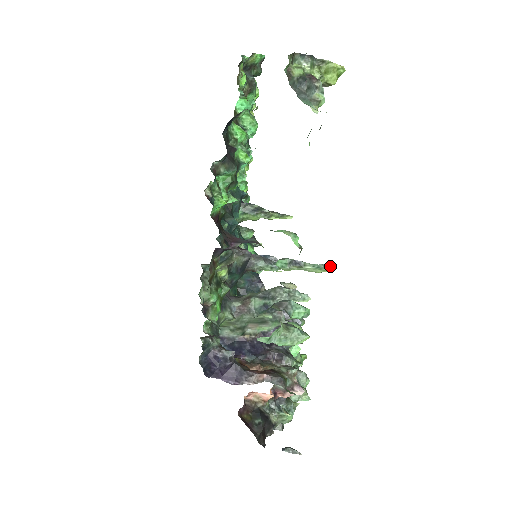
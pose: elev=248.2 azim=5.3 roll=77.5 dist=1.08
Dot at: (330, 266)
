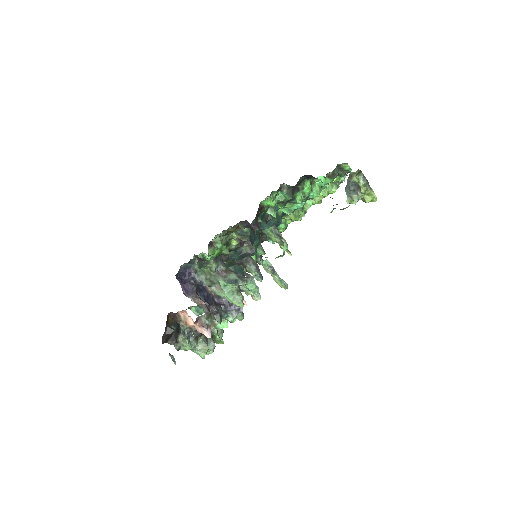
Dot at: (287, 285)
